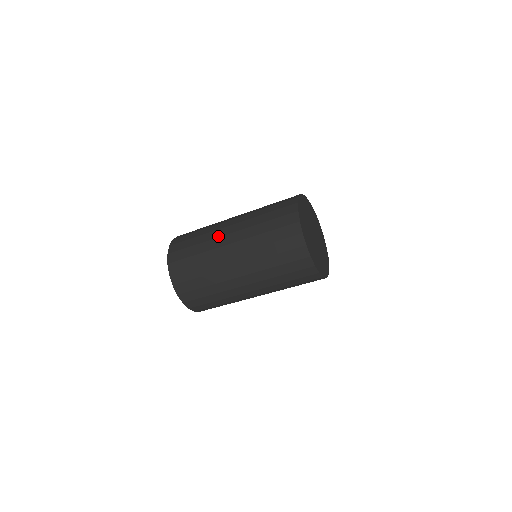
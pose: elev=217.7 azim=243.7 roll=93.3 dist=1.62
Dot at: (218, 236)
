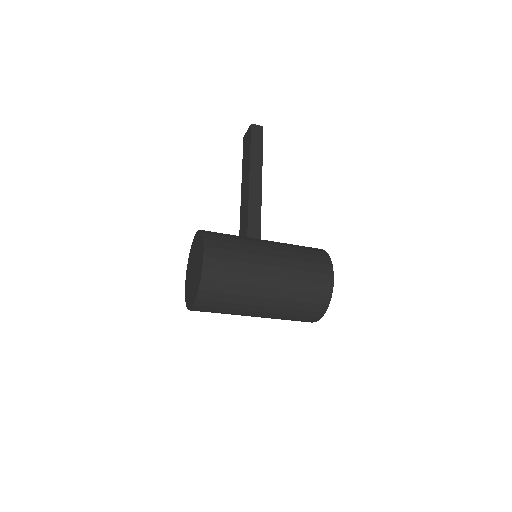
Dot at: (253, 304)
